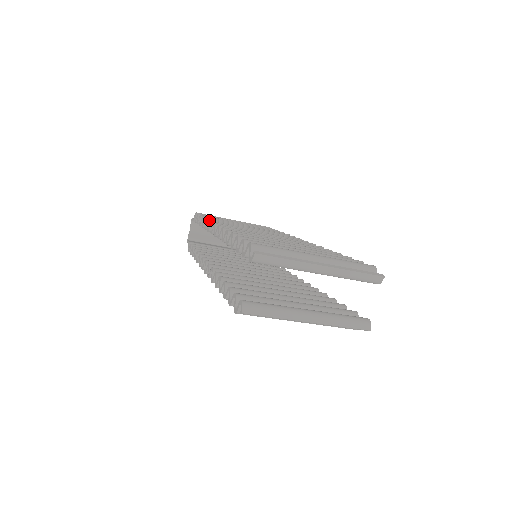
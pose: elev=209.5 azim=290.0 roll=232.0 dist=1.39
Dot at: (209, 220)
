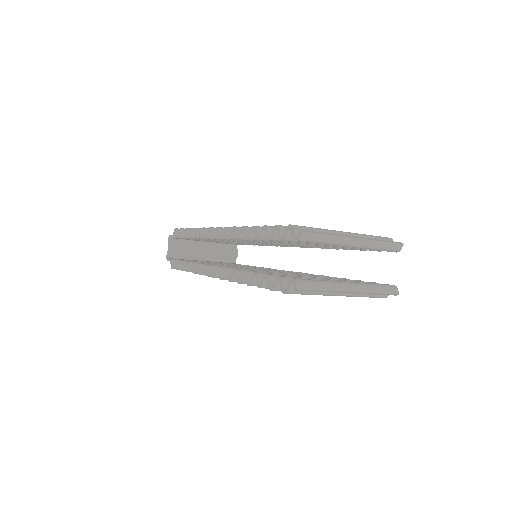
Dot at: (204, 228)
